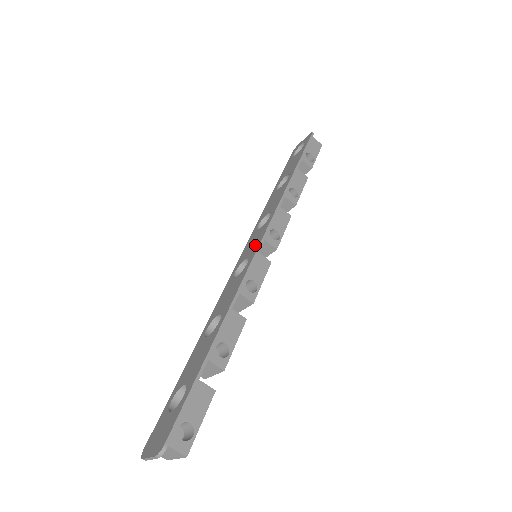
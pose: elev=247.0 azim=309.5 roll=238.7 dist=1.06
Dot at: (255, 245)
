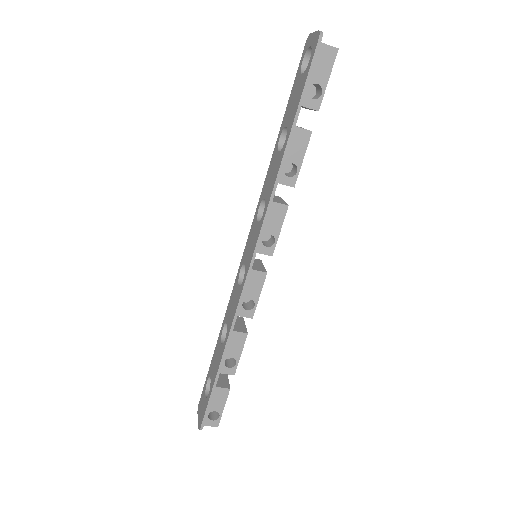
Dot at: (249, 256)
